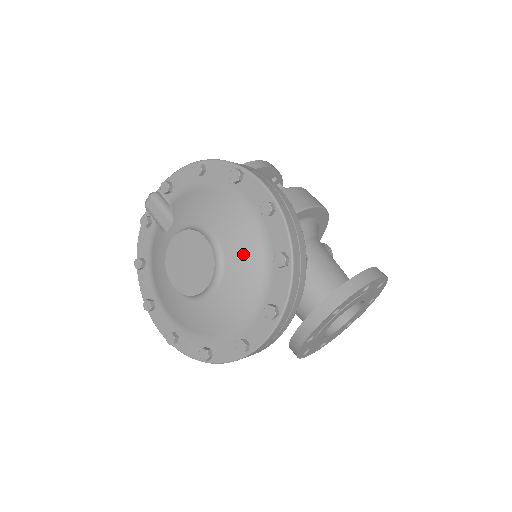
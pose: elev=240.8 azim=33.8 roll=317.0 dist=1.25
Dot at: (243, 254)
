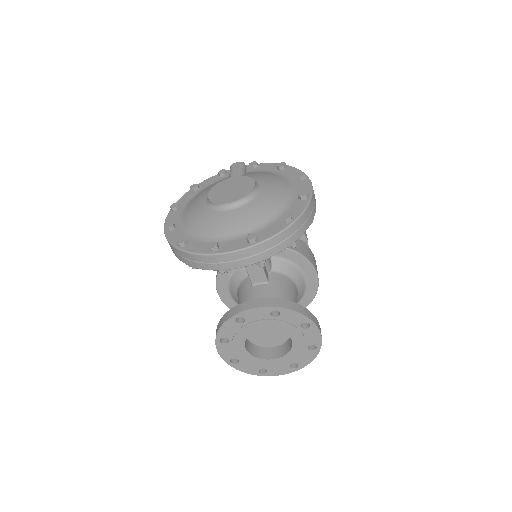
Dot at: (267, 204)
